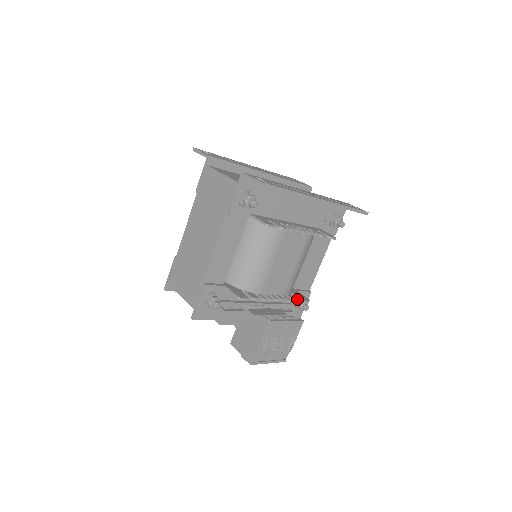
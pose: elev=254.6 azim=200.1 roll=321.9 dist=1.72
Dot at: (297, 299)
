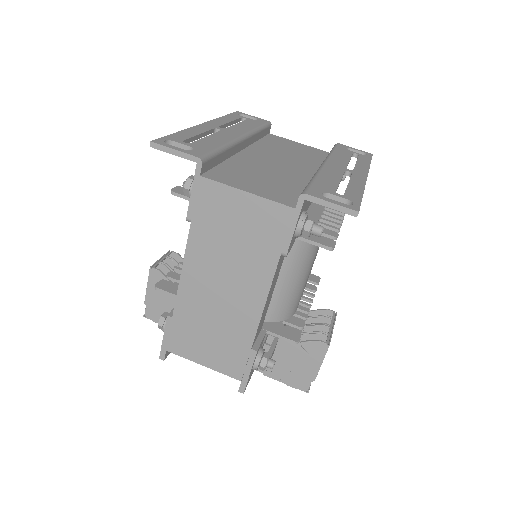
Dot at: (315, 287)
